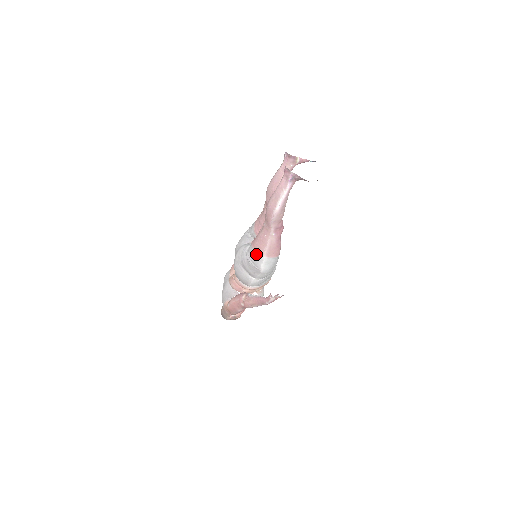
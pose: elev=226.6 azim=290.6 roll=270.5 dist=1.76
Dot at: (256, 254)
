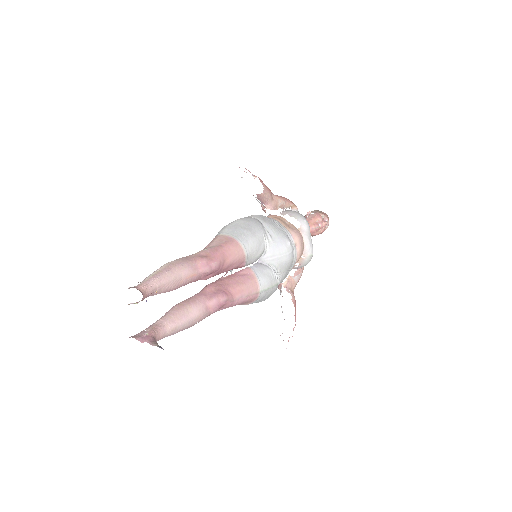
Dot at: occluded
